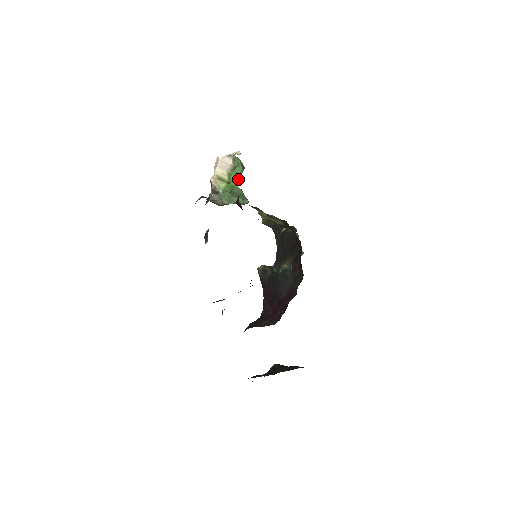
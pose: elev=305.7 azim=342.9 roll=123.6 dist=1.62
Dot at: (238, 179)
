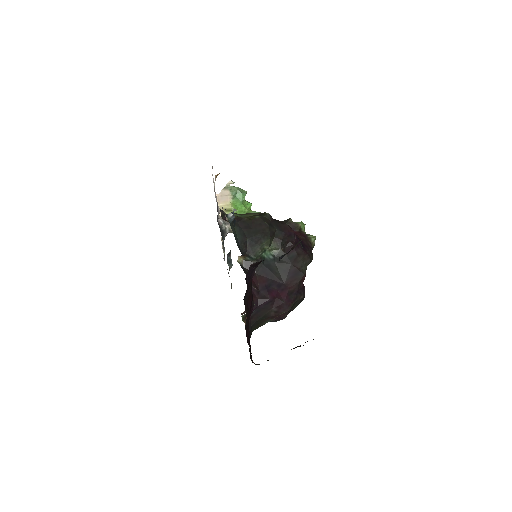
Dot at: (247, 204)
